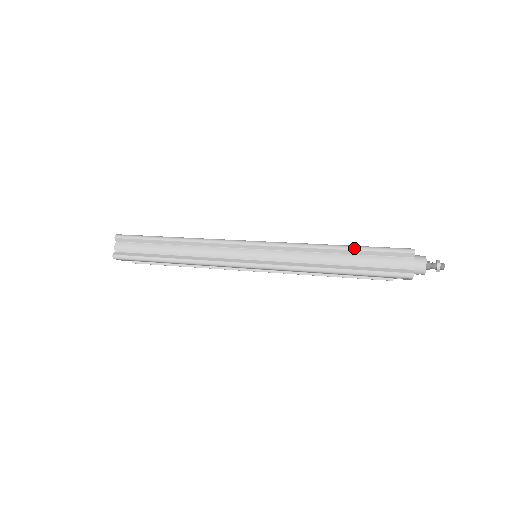
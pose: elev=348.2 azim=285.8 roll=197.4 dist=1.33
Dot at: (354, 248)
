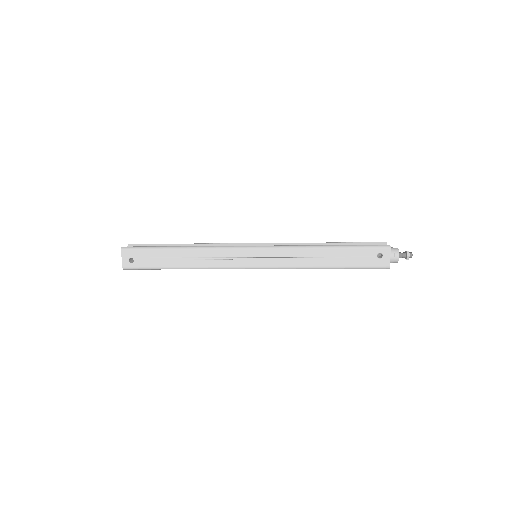
Dot at: (340, 242)
